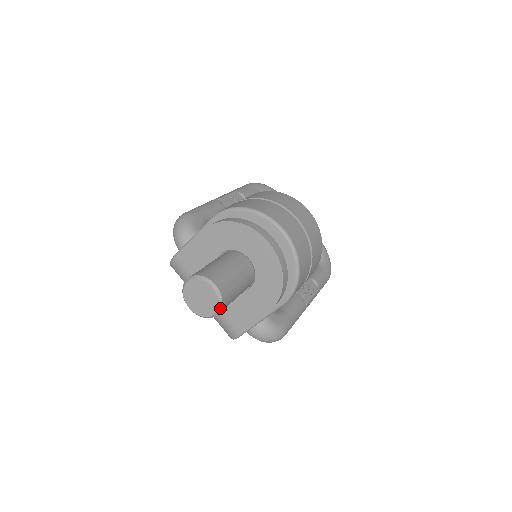
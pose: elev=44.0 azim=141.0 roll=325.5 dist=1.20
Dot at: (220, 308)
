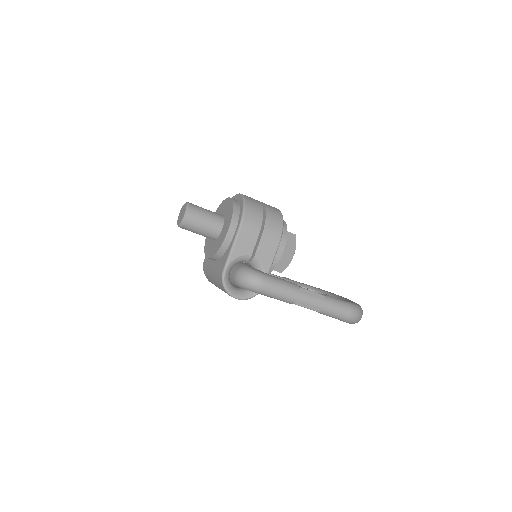
Dot at: (187, 210)
